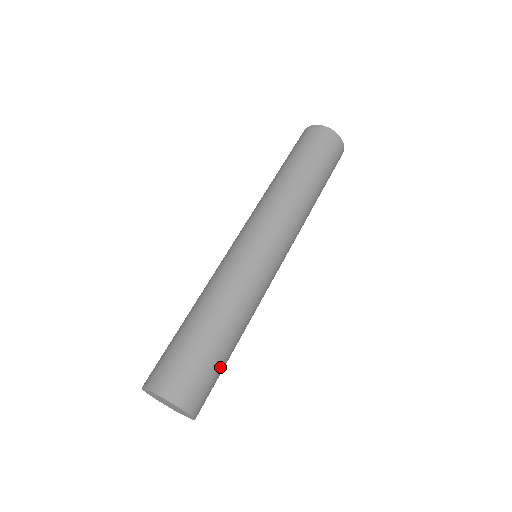
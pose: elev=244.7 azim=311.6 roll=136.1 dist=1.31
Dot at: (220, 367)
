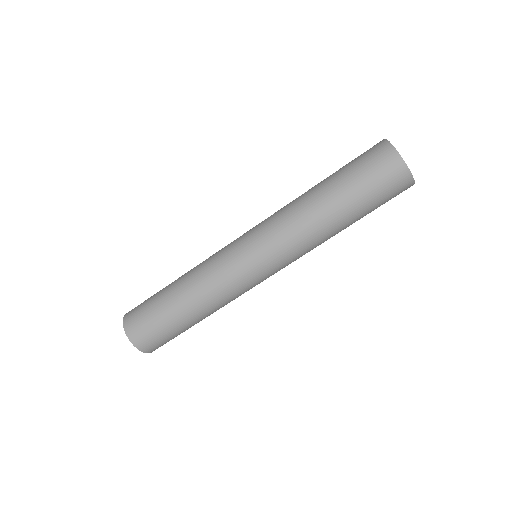
Dot at: (178, 332)
